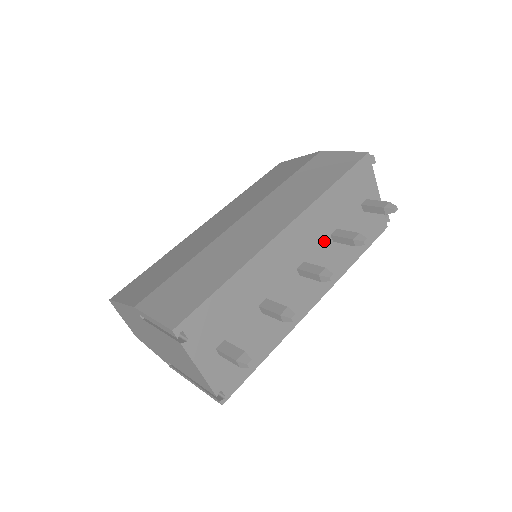
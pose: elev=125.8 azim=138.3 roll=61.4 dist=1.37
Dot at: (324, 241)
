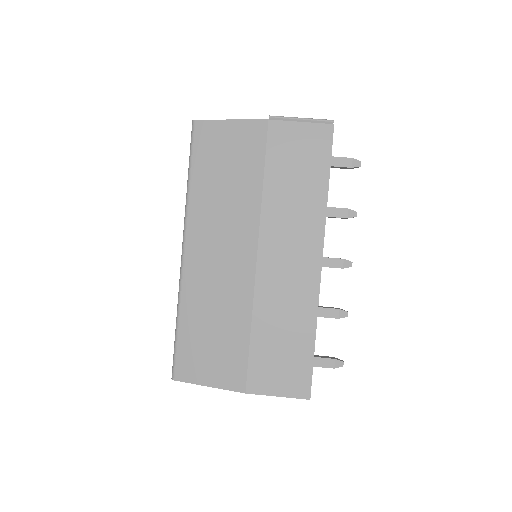
Dot at: occluded
